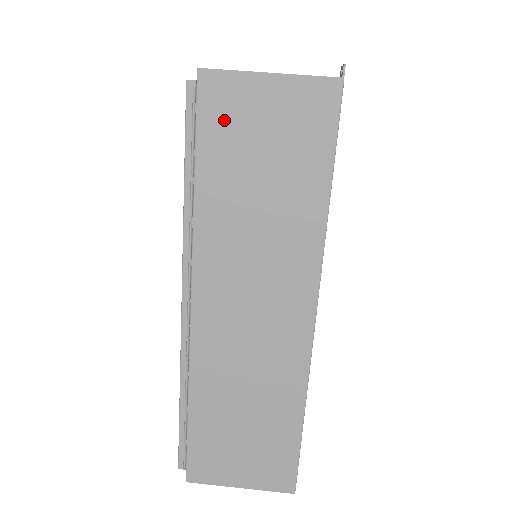
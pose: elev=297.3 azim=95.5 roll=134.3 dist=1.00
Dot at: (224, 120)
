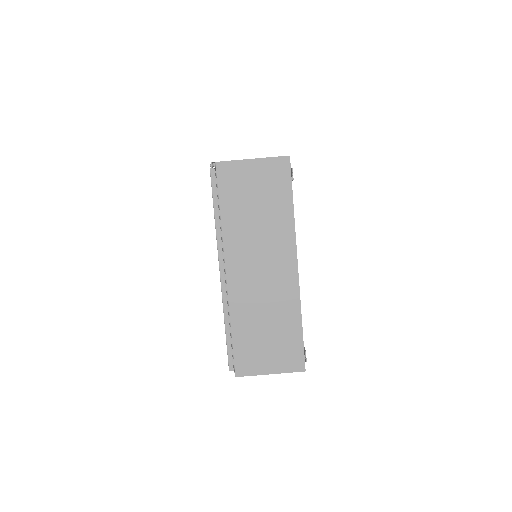
Dot at: occluded
